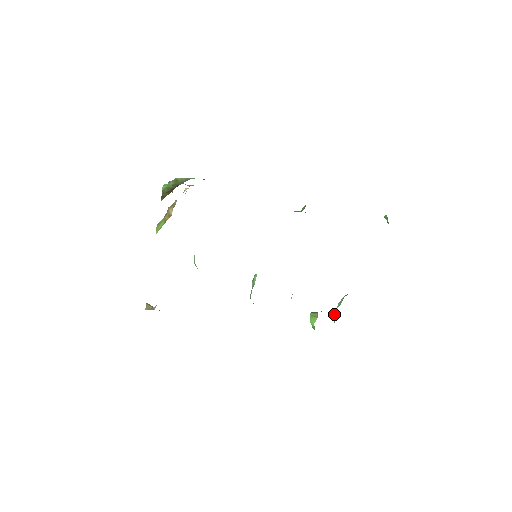
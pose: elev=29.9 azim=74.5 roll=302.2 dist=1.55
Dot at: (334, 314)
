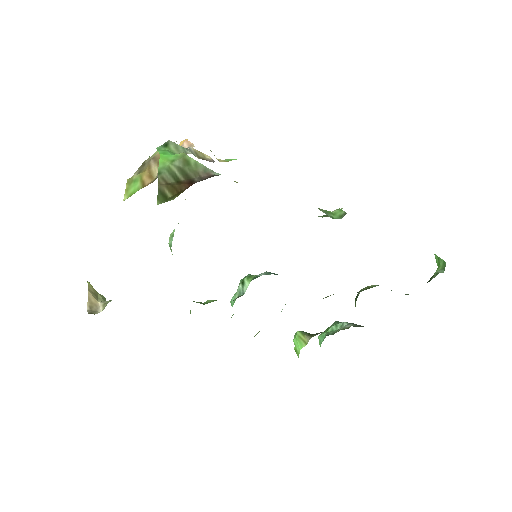
Dot at: (323, 335)
